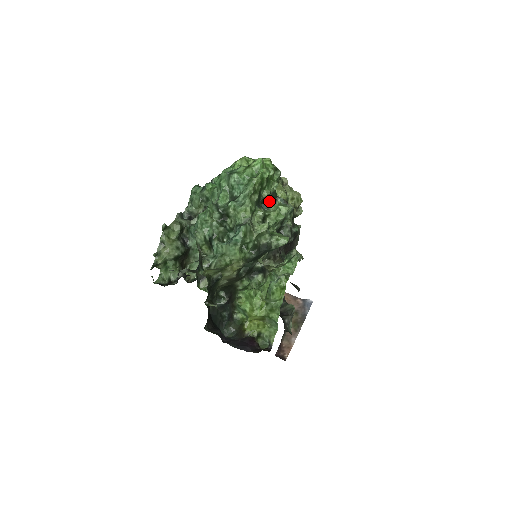
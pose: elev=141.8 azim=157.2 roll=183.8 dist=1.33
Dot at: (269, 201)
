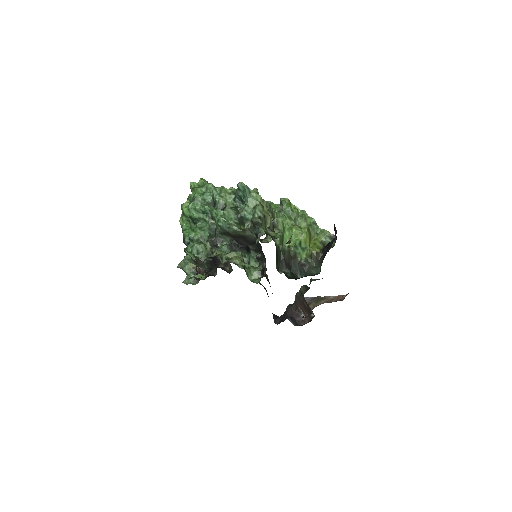
Dot at: occluded
